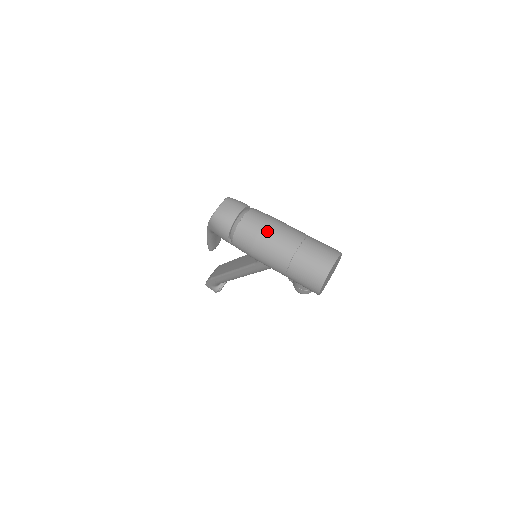
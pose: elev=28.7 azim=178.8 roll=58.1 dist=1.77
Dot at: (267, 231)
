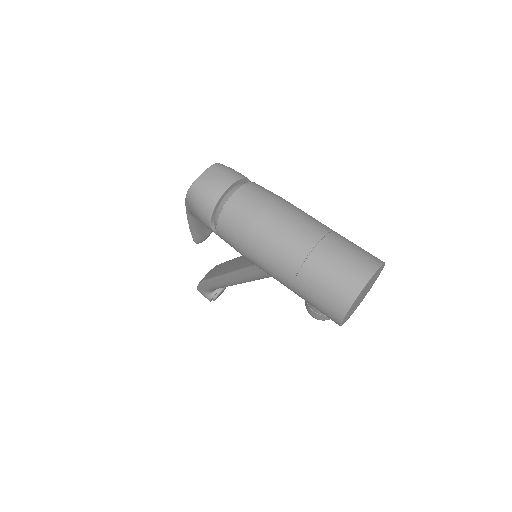
Dot at: (268, 217)
